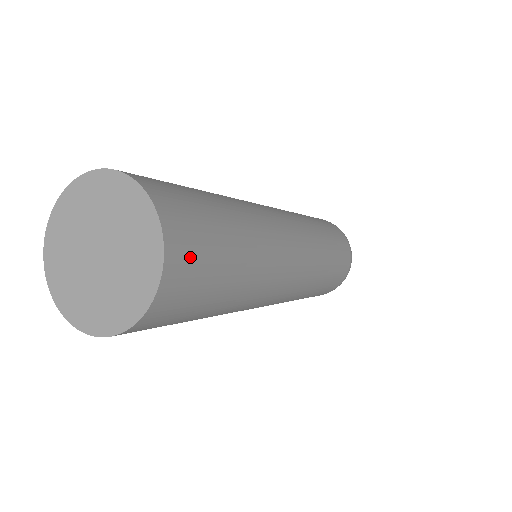
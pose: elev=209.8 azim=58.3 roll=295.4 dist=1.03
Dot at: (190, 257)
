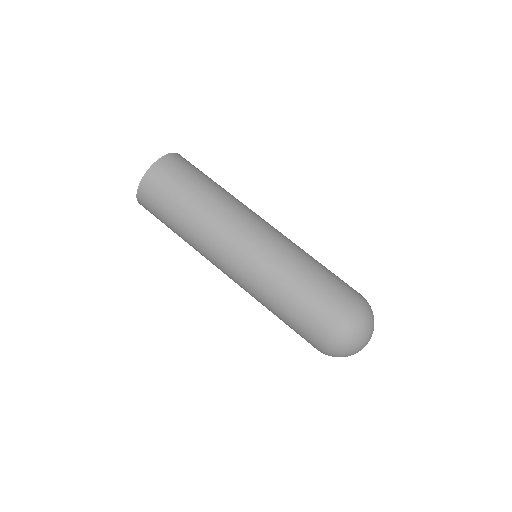
Dot at: (182, 162)
